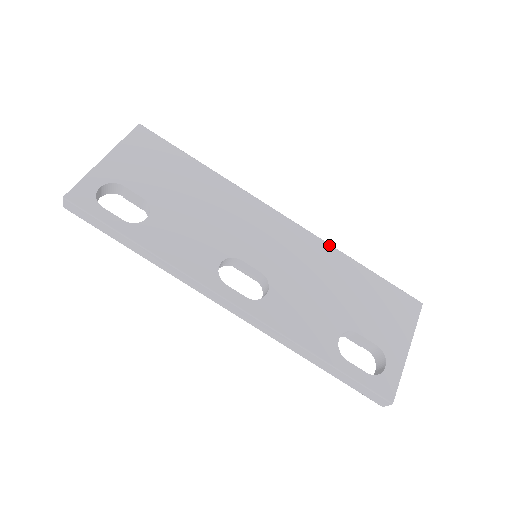
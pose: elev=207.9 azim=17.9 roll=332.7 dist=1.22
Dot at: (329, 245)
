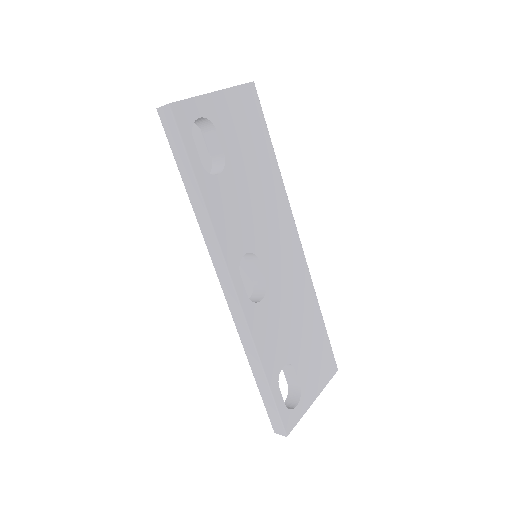
Dot at: (313, 287)
